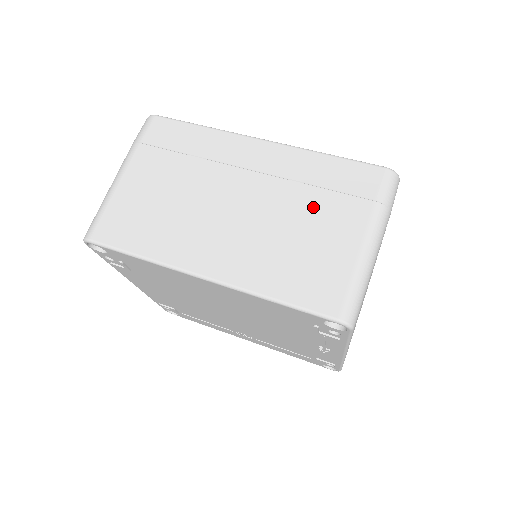
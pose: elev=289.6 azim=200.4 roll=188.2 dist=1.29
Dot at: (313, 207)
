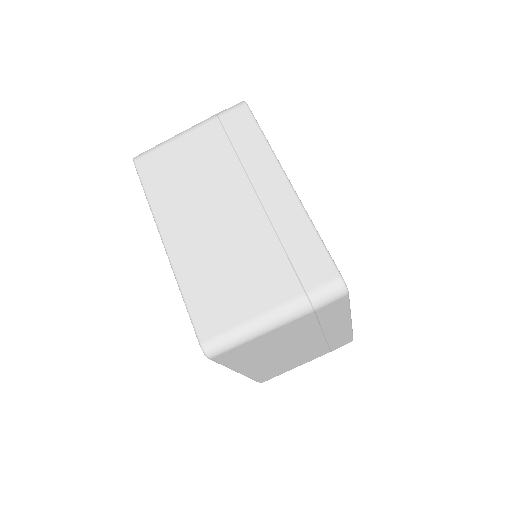
Dot at: (265, 259)
